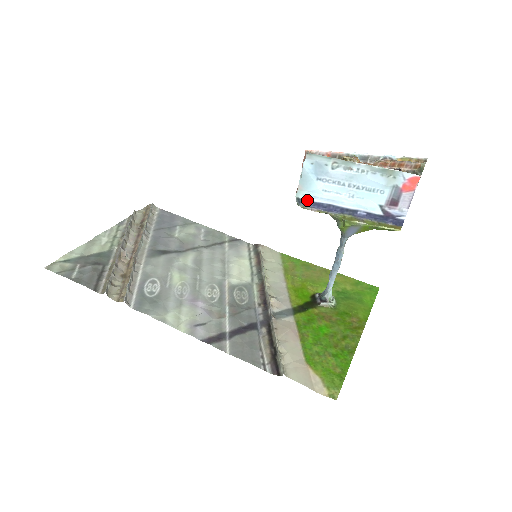
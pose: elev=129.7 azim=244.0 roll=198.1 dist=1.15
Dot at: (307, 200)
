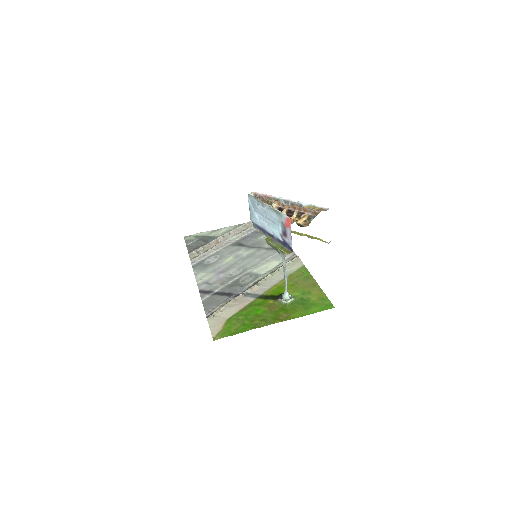
Dot at: (255, 223)
